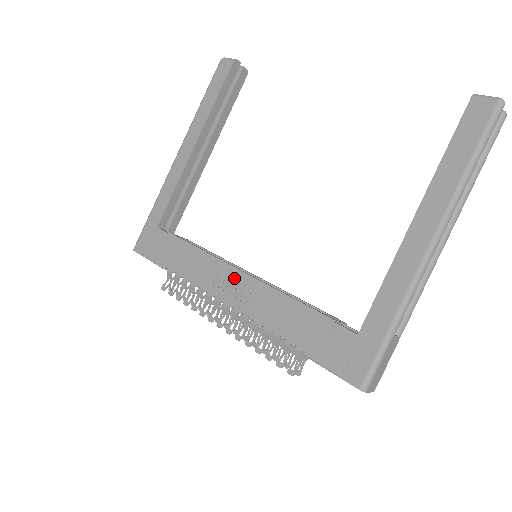
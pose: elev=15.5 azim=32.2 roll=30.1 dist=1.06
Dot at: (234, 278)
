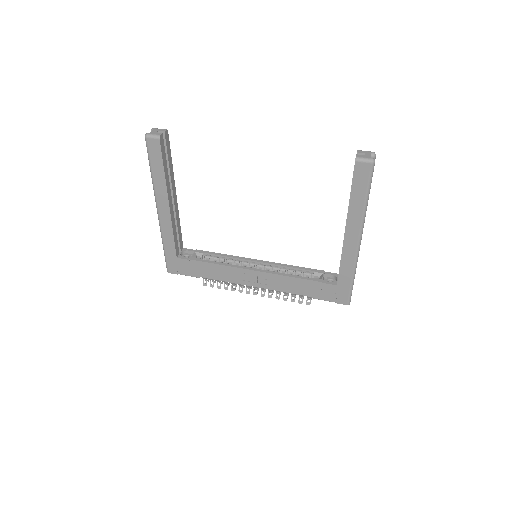
Dot at: (252, 275)
